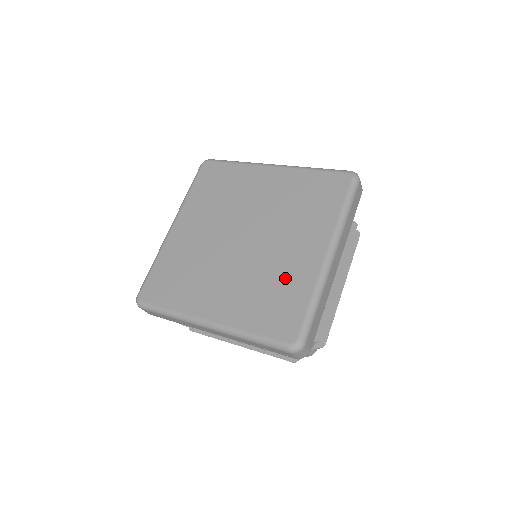
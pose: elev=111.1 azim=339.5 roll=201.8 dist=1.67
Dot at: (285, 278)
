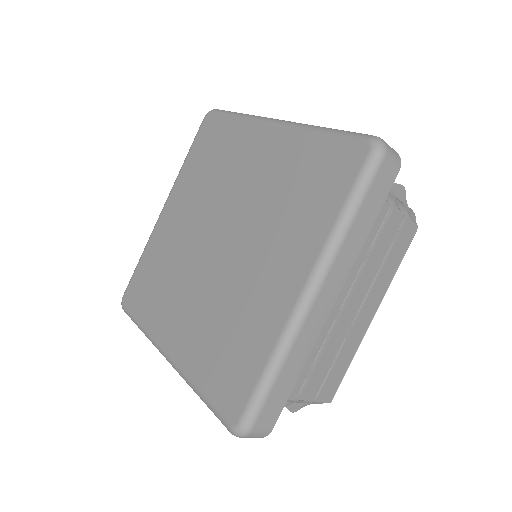
Dot at: (283, 173)
